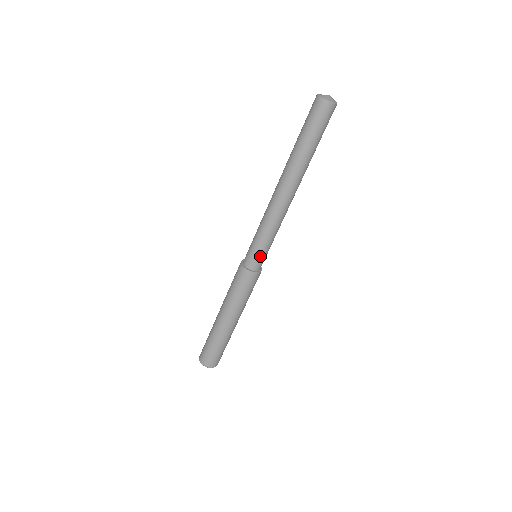
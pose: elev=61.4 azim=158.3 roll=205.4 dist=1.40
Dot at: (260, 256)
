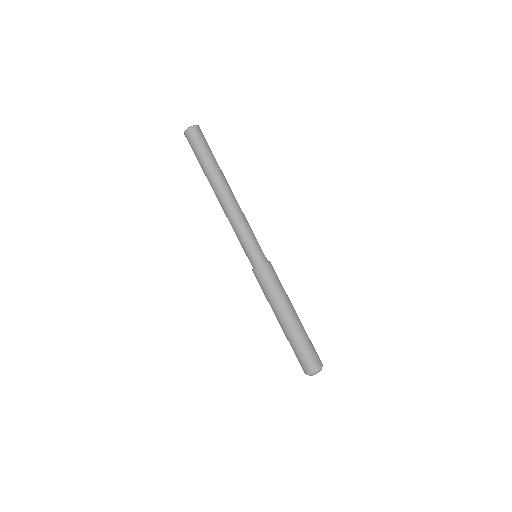
Dot at: (252, 252)
